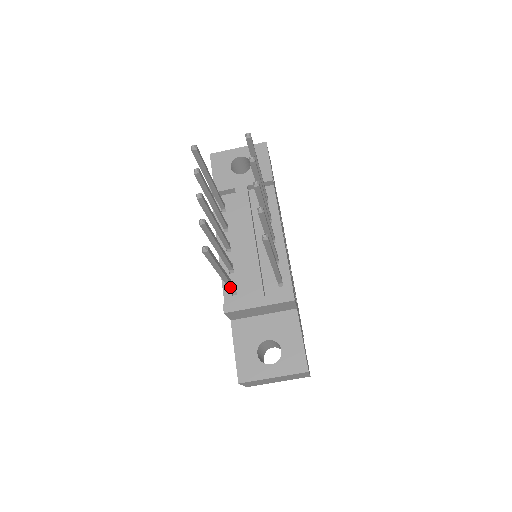
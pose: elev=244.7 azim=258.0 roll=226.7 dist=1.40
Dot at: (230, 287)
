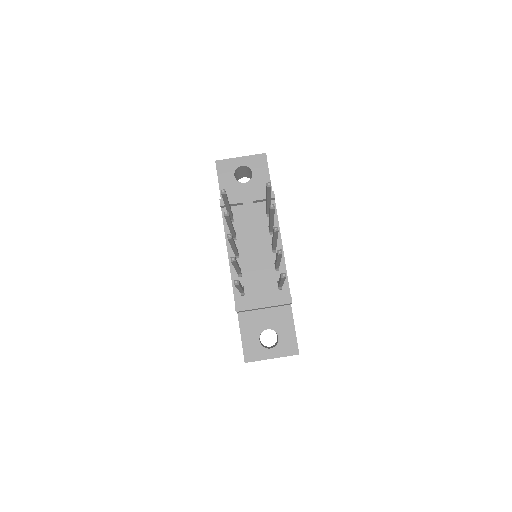
Dot at: (241, 292)
